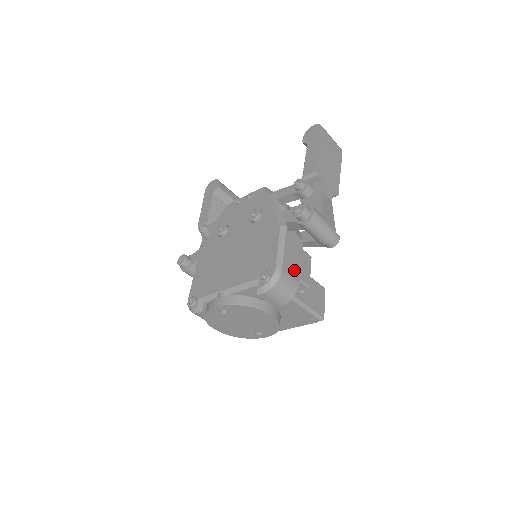
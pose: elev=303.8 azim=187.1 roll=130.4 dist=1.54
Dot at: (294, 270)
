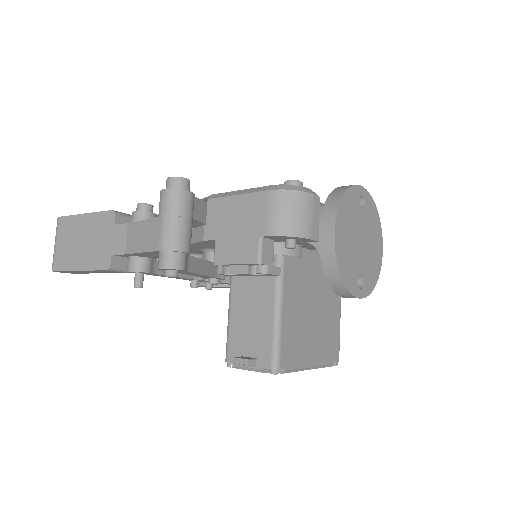
Dot at: occluded
